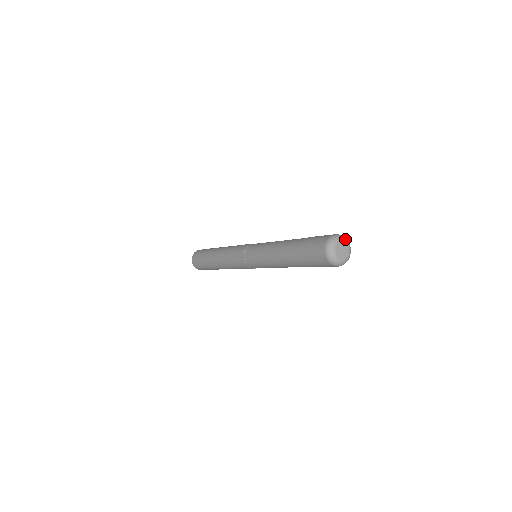
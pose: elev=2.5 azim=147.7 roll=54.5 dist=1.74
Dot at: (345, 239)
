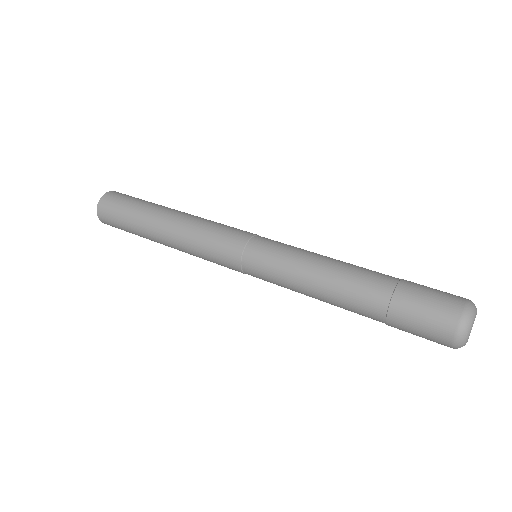
Dot at: (475, 311)
